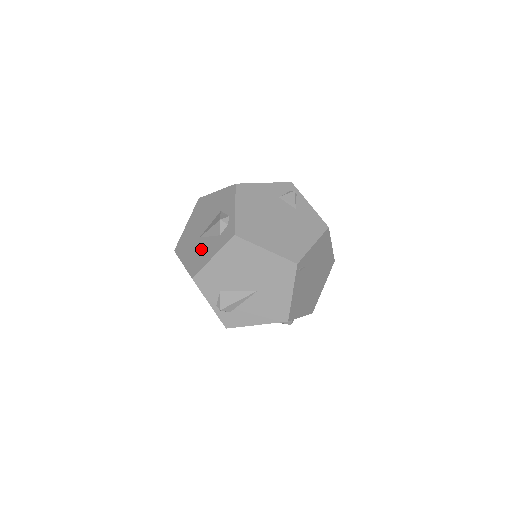
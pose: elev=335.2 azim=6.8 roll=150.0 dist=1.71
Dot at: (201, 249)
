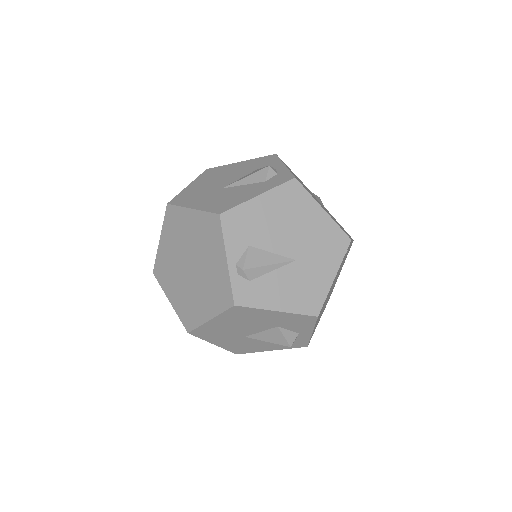
Dot at: (230, 194)
